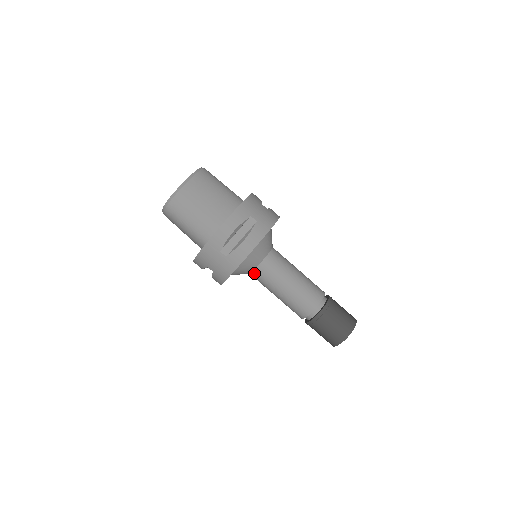
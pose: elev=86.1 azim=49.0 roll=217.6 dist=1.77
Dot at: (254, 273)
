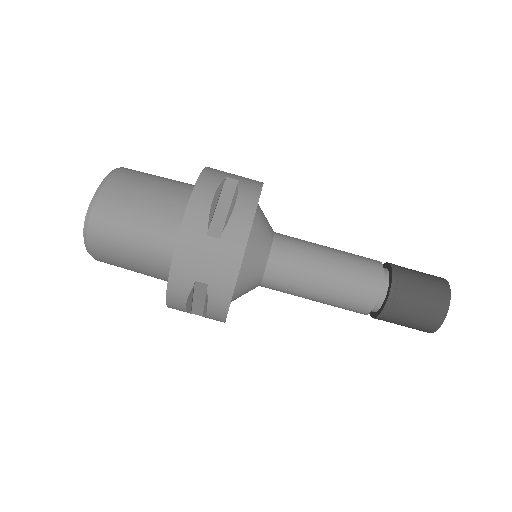
Dot at: (268, 272)
